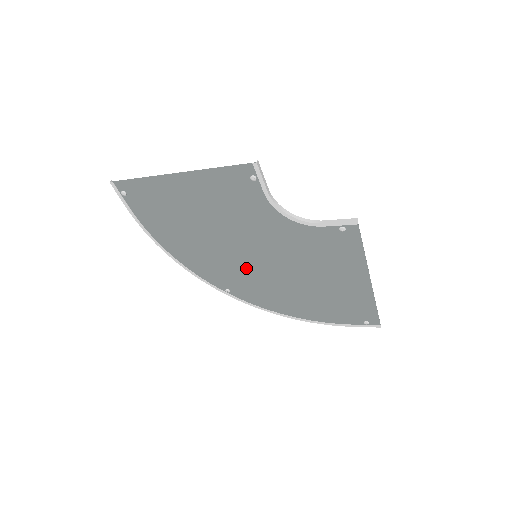
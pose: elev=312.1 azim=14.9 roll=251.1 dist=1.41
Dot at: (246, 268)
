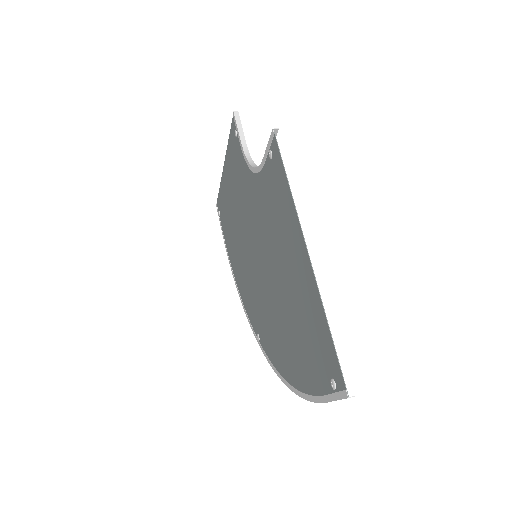
Dot at: (257, 284)
